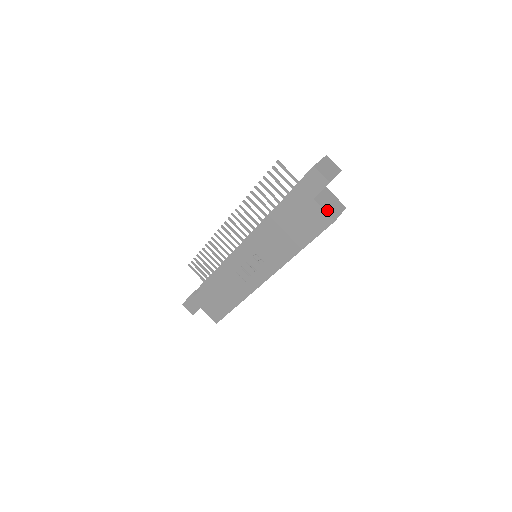
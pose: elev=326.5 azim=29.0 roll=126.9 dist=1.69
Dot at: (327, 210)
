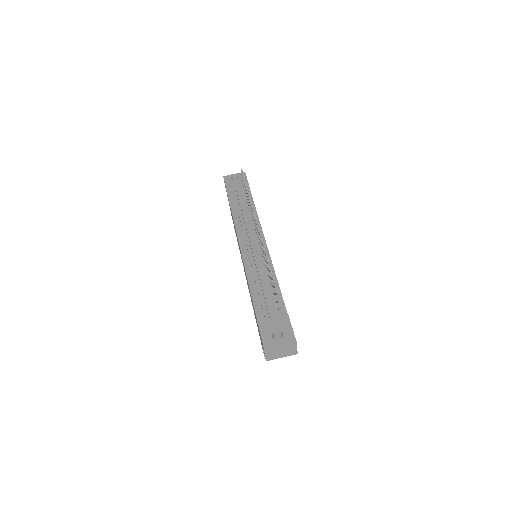
Dot at: occluded
